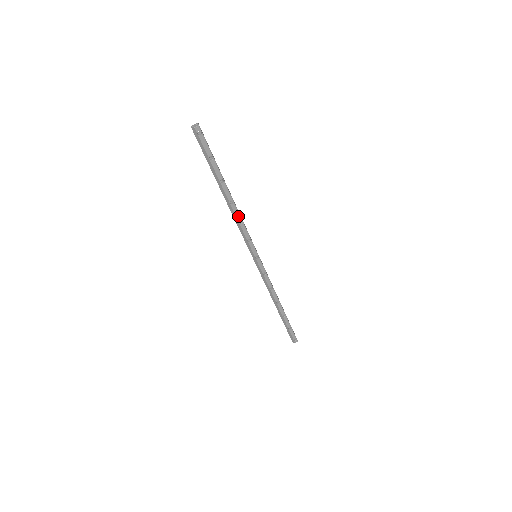
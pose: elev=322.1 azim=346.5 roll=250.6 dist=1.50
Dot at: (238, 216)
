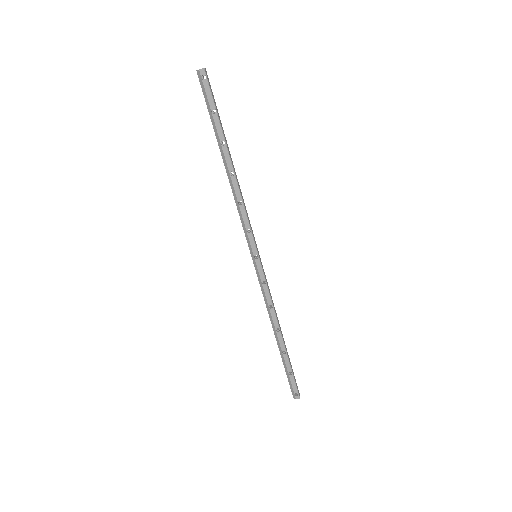
Dot at: (238, 194)
